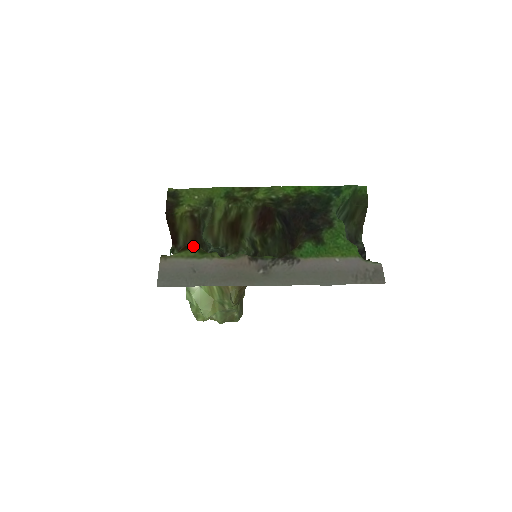
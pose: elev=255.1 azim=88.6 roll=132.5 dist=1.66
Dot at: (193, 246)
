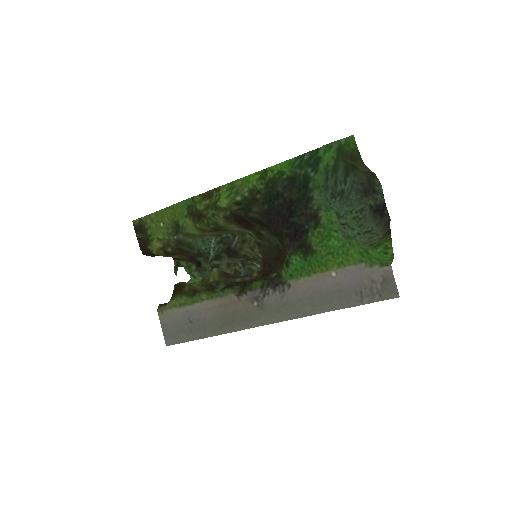
Dot at: (193, 257)
